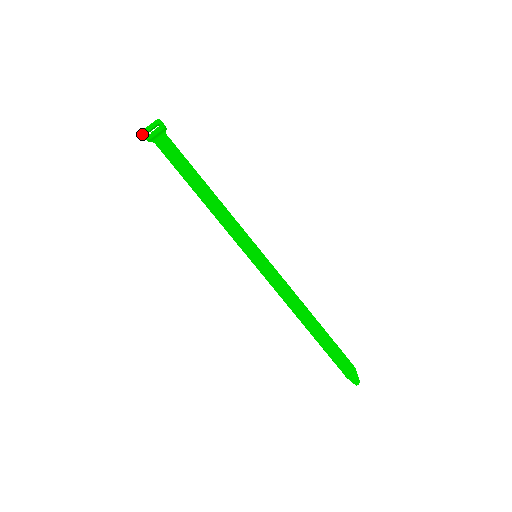
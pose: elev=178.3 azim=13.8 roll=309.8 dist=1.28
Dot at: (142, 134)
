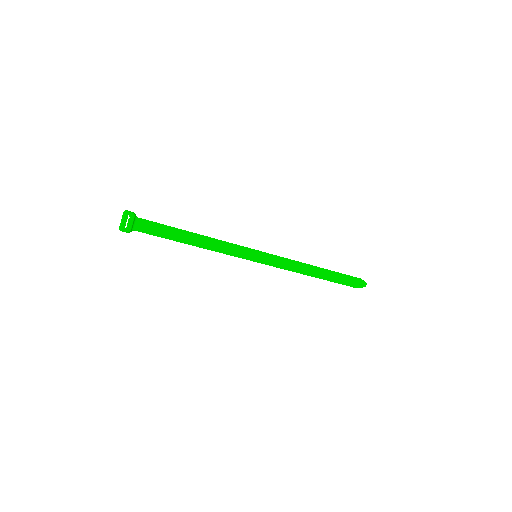
Dot at: occluded
